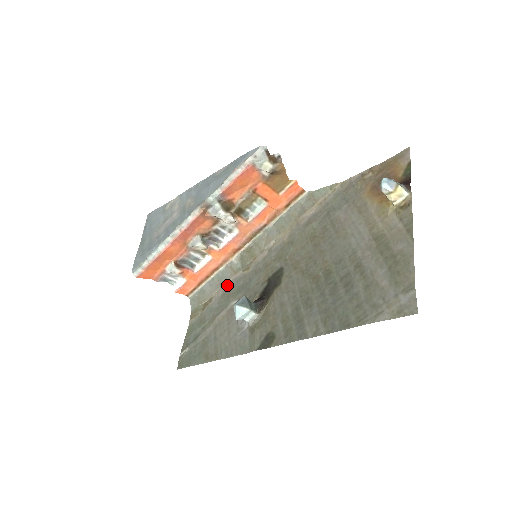
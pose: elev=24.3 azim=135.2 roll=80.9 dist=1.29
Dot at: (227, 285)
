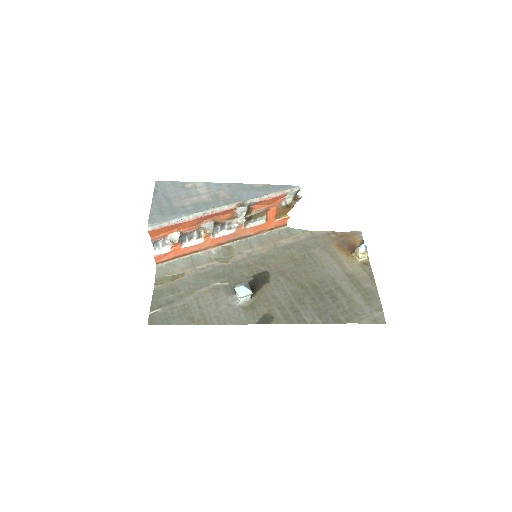
Dot at: (202, 268)
